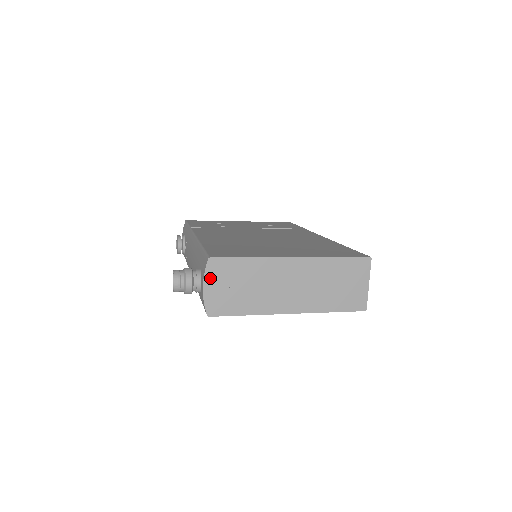
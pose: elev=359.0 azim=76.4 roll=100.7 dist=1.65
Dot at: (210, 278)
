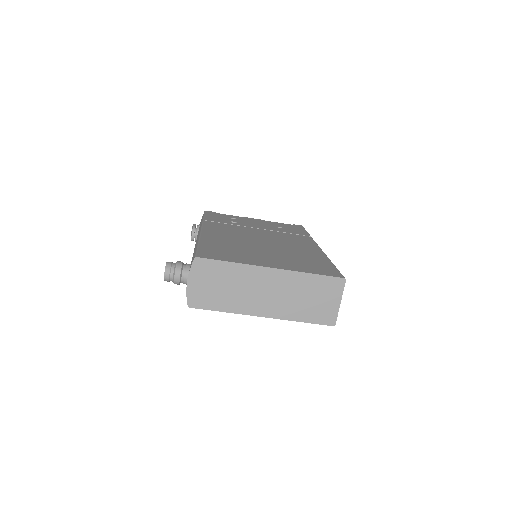
Dot at: (194, 275)
